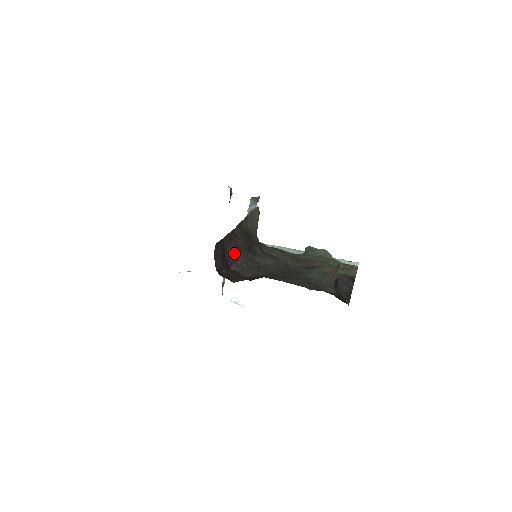
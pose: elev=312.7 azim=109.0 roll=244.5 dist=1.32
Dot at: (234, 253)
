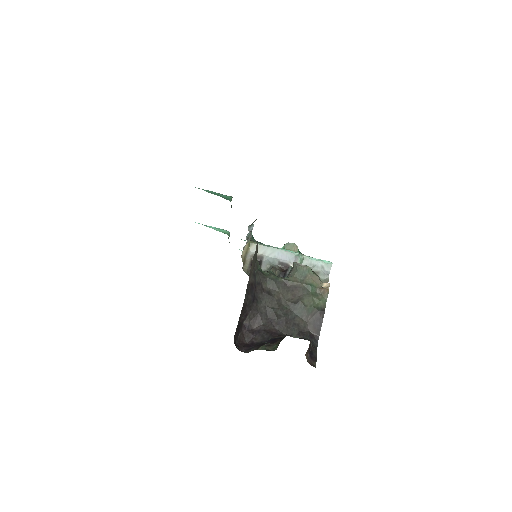
Dot at: (244, 313)
